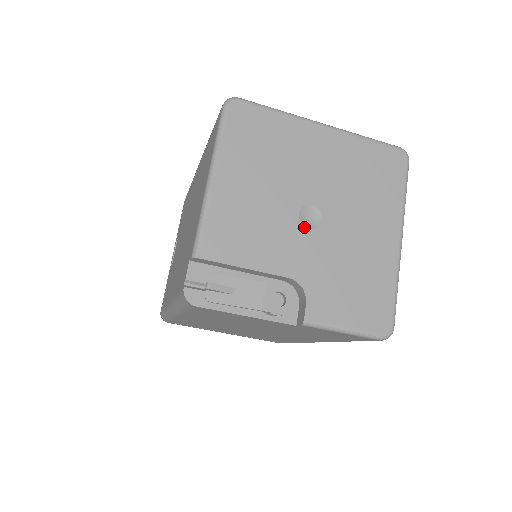
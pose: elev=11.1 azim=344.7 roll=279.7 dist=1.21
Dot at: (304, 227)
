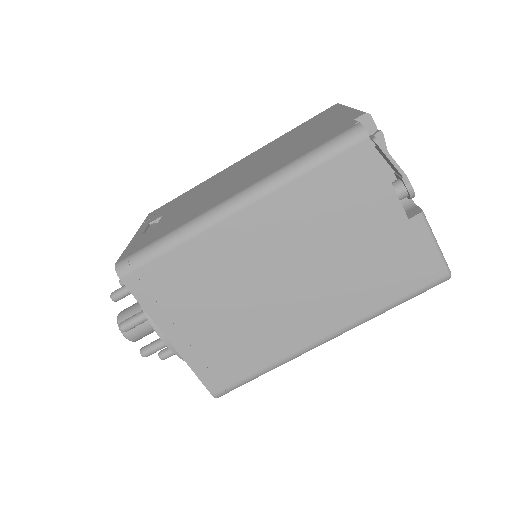
Dot at: occluded
